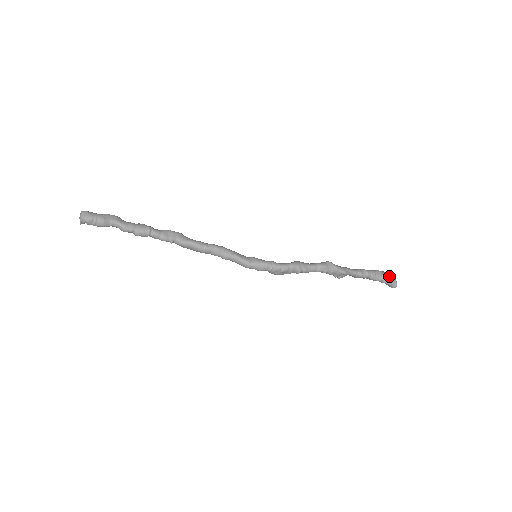
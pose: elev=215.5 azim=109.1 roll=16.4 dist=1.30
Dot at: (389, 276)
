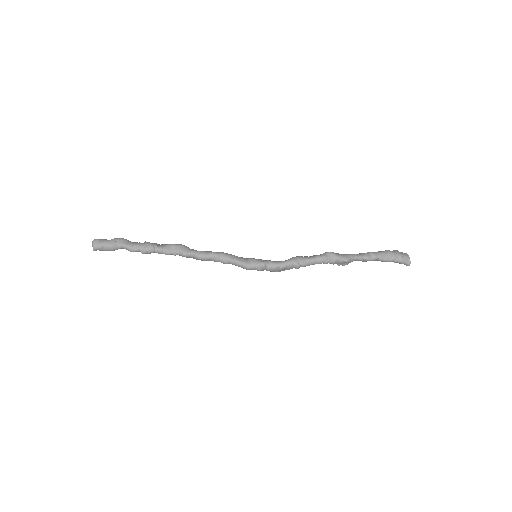
Dot at: (401, 255)
